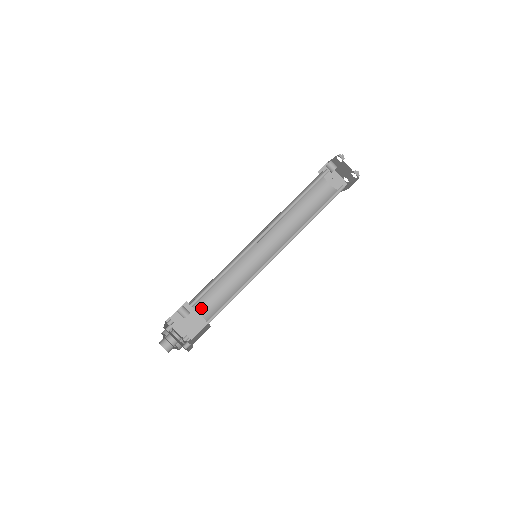
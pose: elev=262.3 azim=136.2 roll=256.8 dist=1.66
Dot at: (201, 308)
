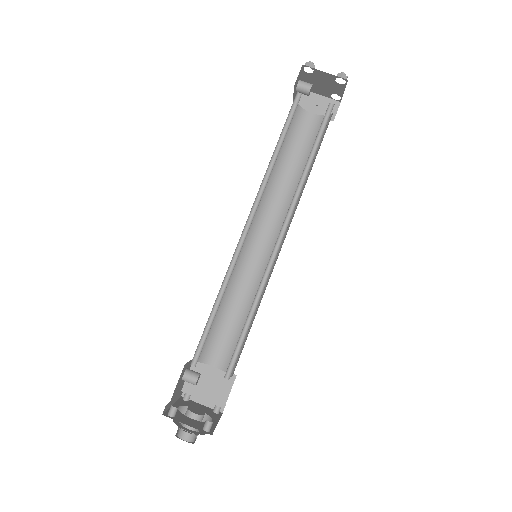
Dot at: (217, 360)
